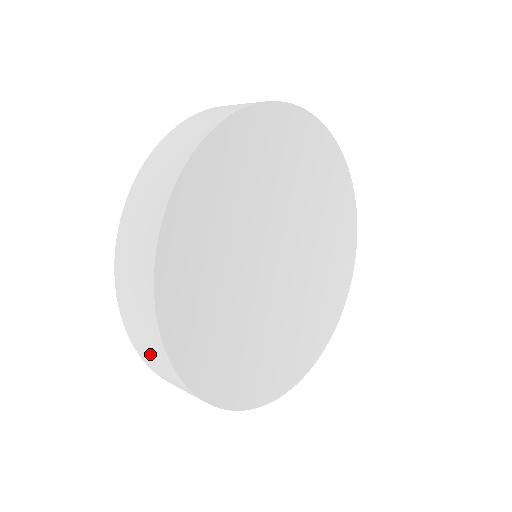
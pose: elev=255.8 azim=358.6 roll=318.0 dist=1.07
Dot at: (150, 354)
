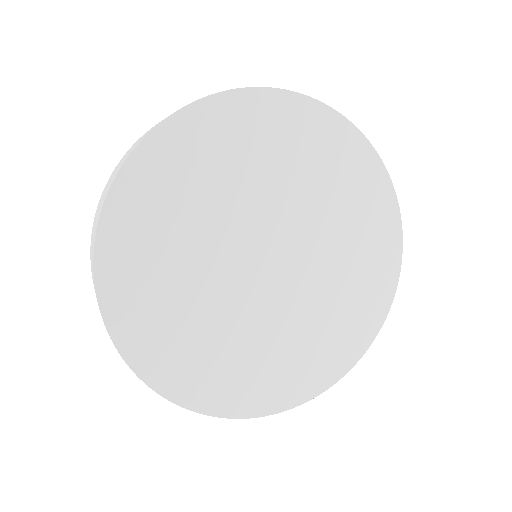
Dot at: (109, 183)
